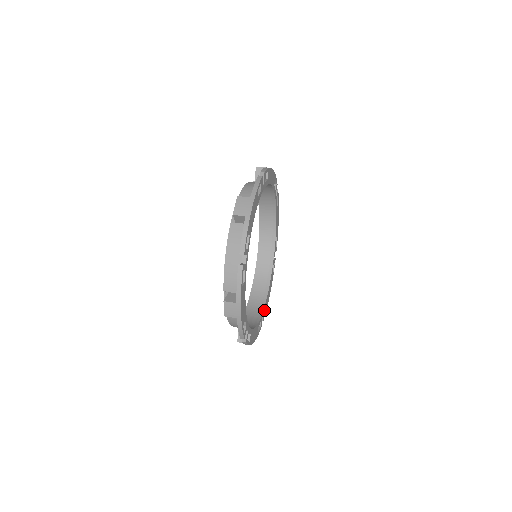
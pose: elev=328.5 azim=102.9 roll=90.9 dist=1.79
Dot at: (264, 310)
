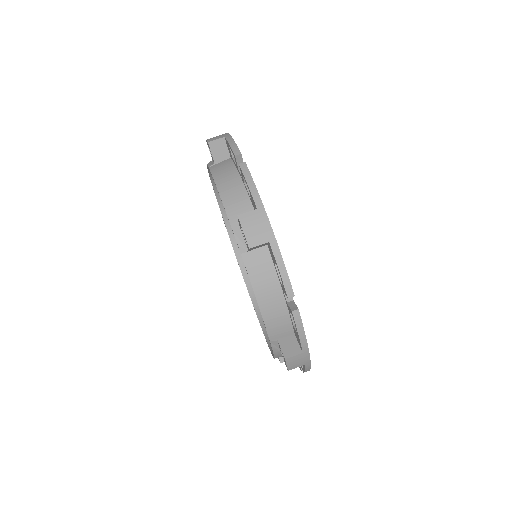
Dot at: occluded
